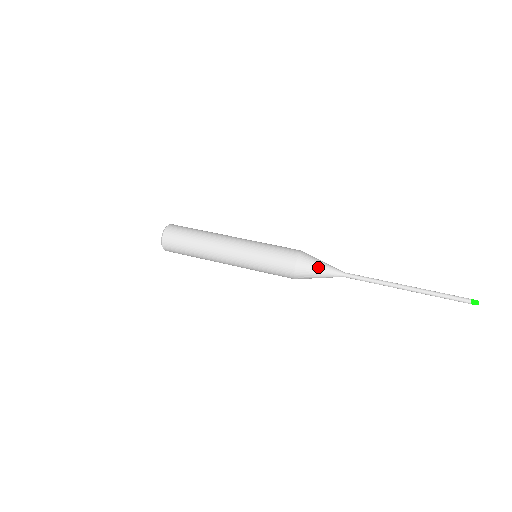
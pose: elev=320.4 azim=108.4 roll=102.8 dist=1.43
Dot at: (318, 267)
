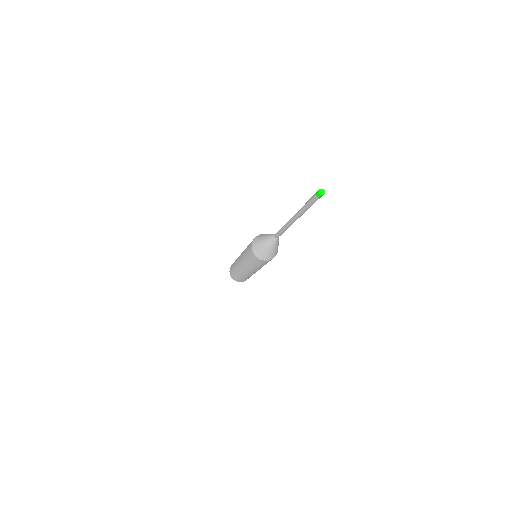
Dot at: occluded
